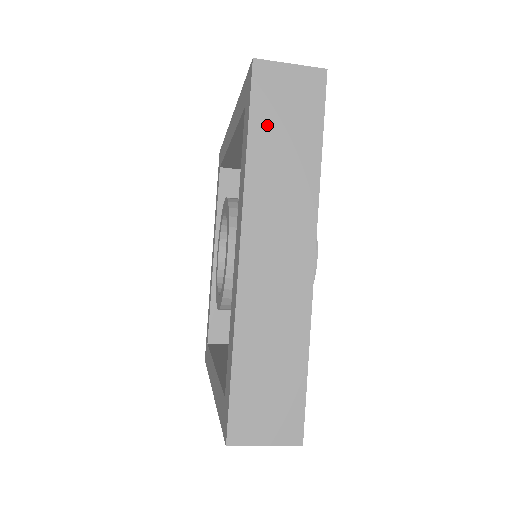
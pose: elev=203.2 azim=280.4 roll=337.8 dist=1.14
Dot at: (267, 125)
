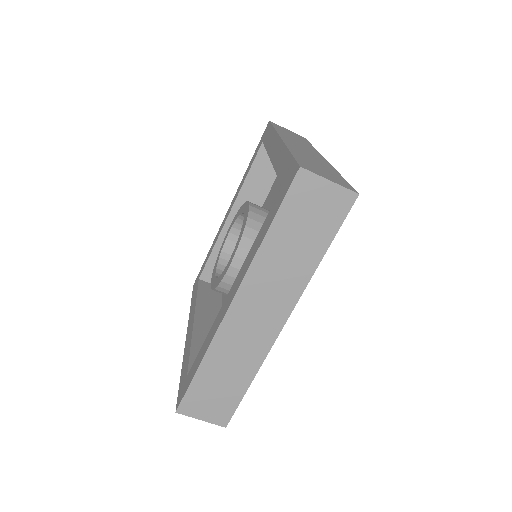
Dot at: (289, 223)
